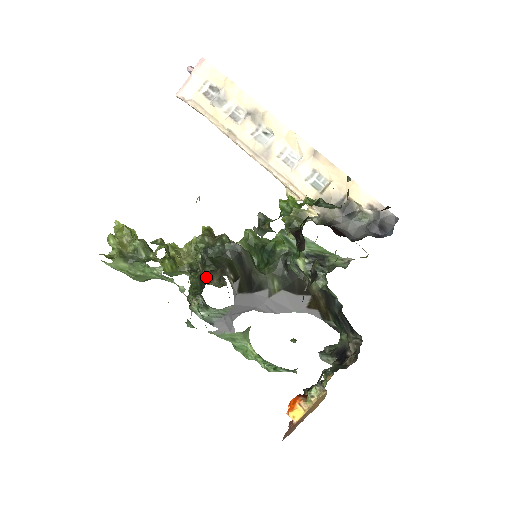
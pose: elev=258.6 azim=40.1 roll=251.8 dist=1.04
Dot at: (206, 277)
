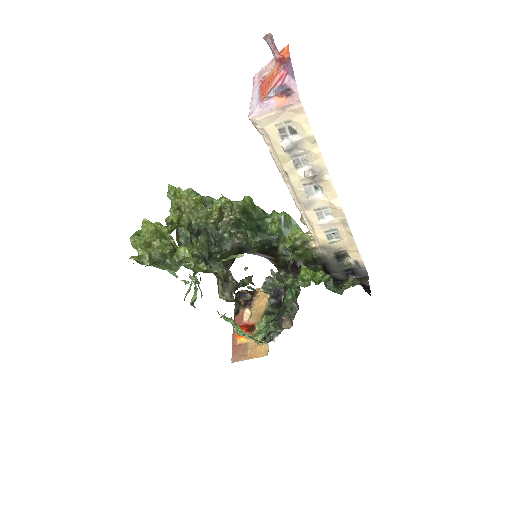
Dot at: (220, 289)
